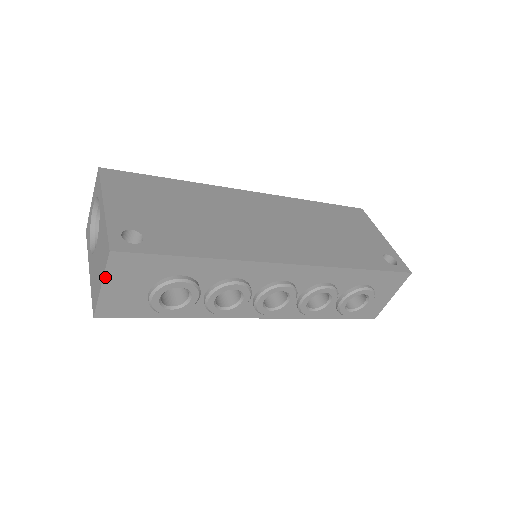
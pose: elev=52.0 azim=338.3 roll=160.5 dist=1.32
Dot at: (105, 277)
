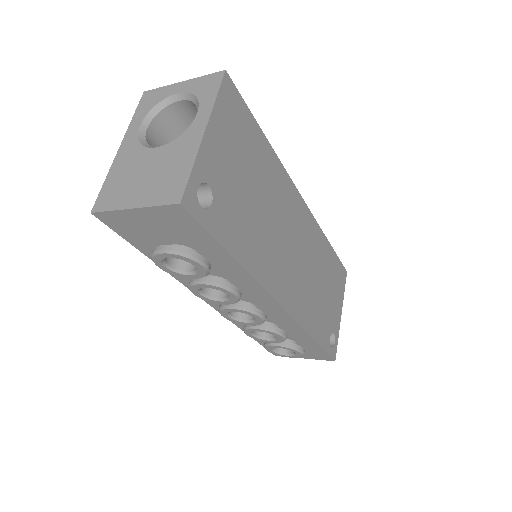
Dot at: (147, 208)
